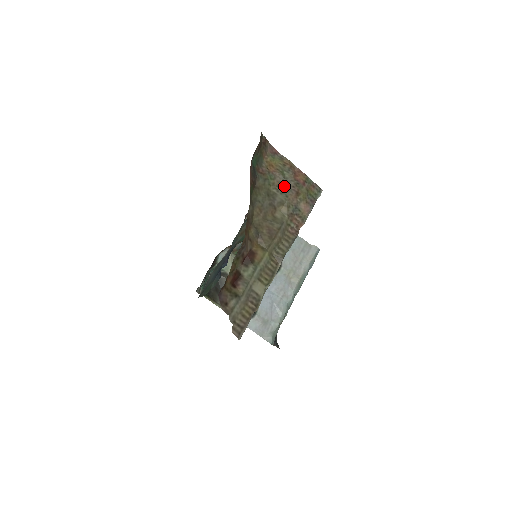
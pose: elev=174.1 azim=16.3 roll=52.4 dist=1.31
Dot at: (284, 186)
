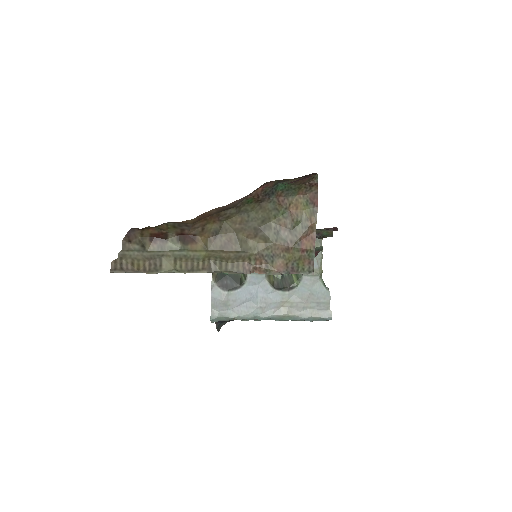
Dot at: (285, 232)
